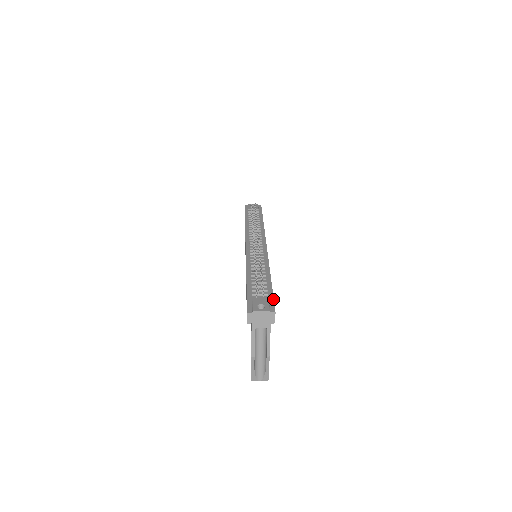
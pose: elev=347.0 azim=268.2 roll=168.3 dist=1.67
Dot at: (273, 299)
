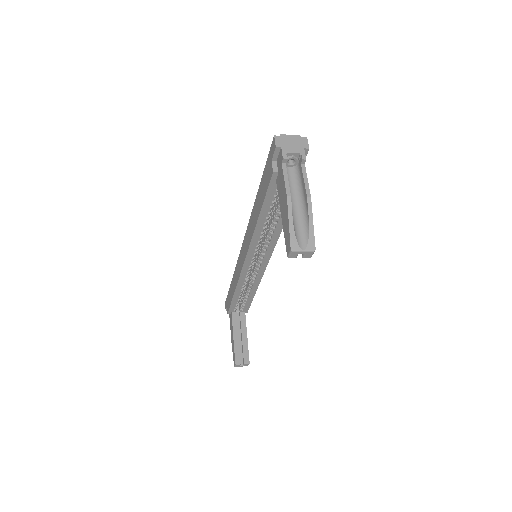
Dot at: occluded
